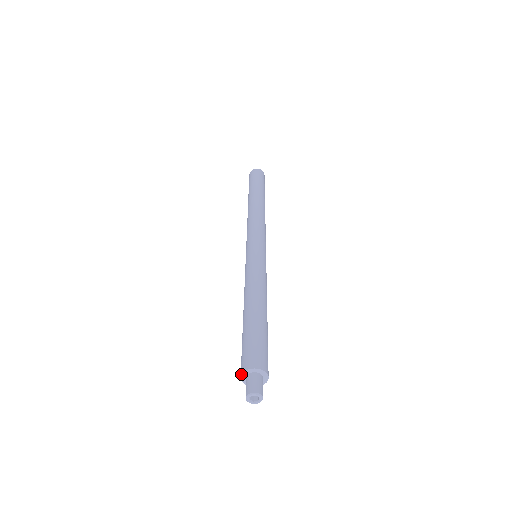
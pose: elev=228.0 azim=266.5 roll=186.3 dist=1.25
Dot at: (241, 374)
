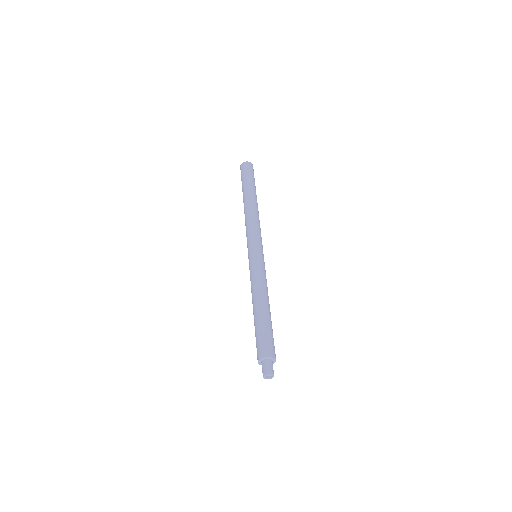
Dot at: (260, 359)
